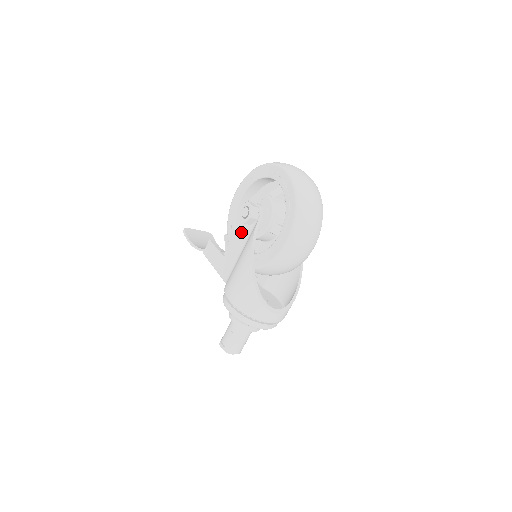
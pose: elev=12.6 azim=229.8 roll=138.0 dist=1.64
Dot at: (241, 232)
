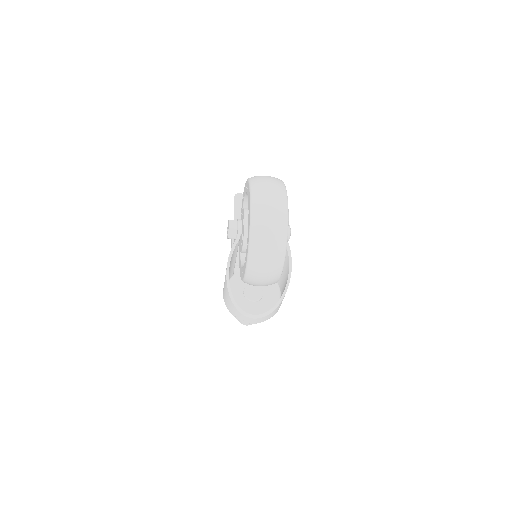
Dot at: occluded
